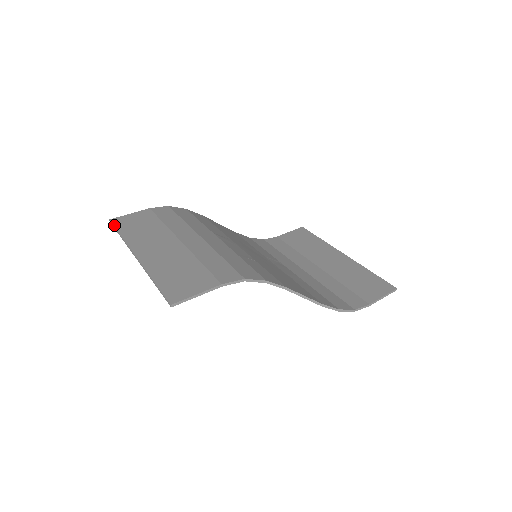
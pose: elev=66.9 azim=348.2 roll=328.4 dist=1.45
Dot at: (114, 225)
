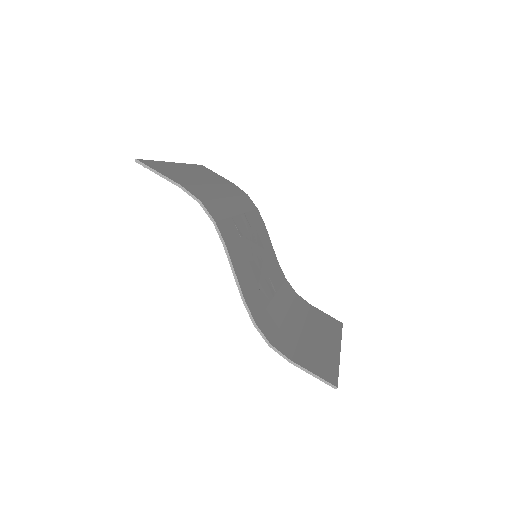
Dot at: occluded
